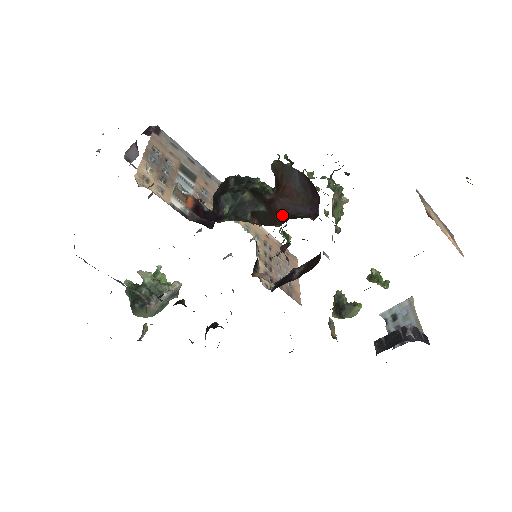
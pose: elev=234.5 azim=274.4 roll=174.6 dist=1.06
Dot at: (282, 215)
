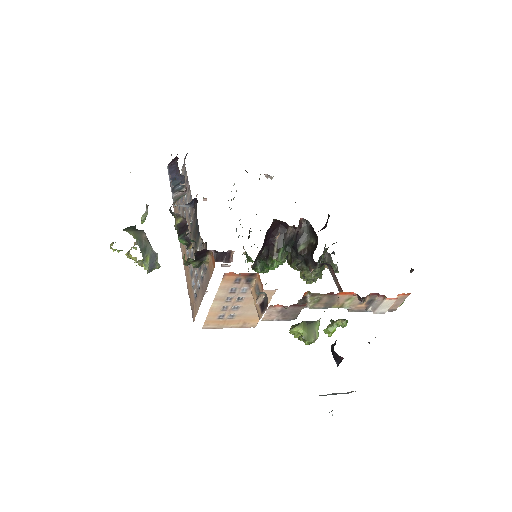
Dot at: occluded
